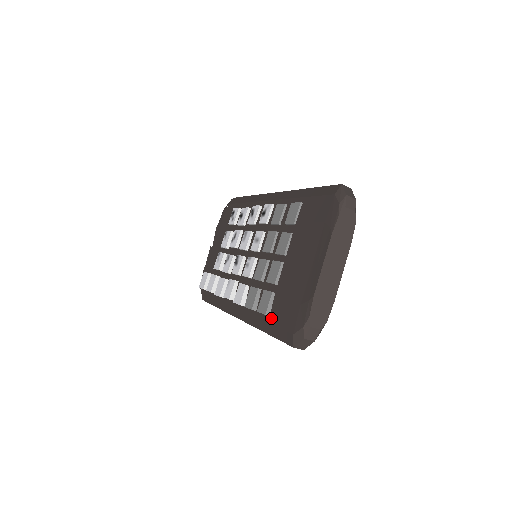
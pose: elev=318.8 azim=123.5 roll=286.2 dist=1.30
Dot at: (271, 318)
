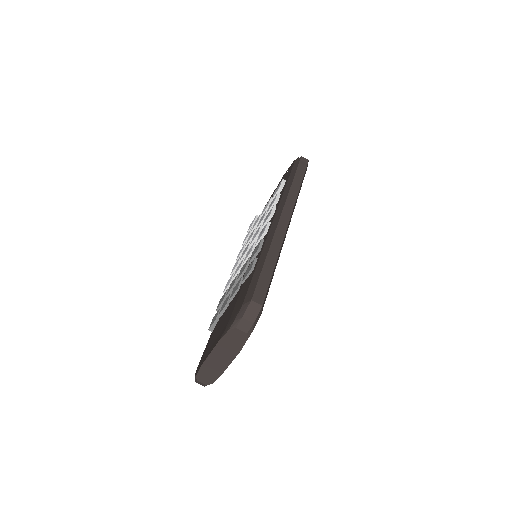
Dot at: (210, 335)
